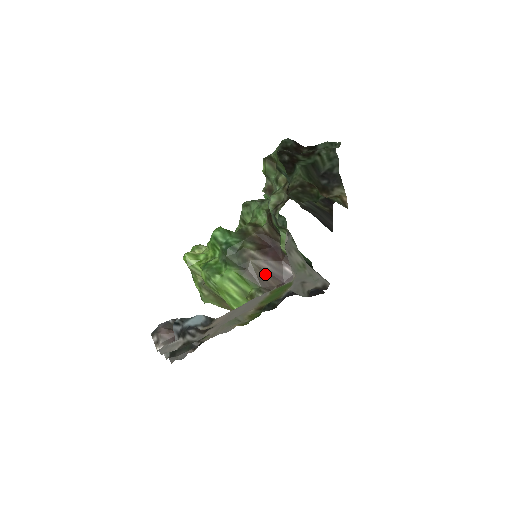
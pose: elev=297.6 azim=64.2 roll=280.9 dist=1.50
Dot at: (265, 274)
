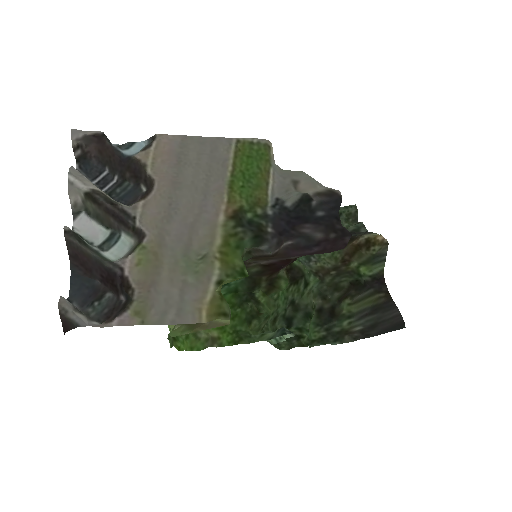
Dot at: (264, 259)
